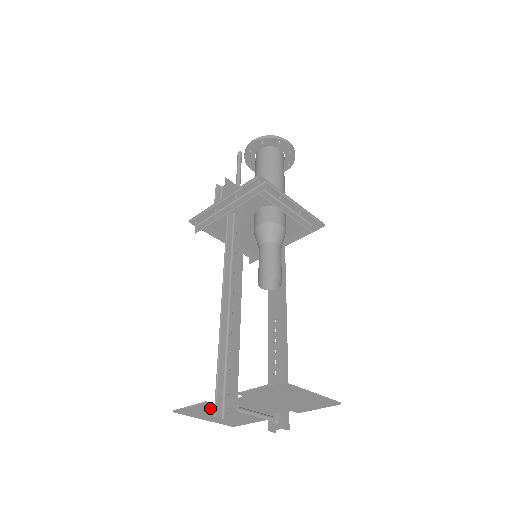
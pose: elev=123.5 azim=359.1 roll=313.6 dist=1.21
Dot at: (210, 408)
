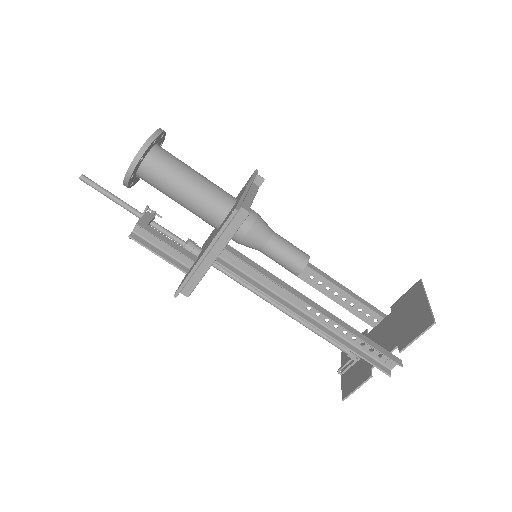
Dot at: (365, 373)
